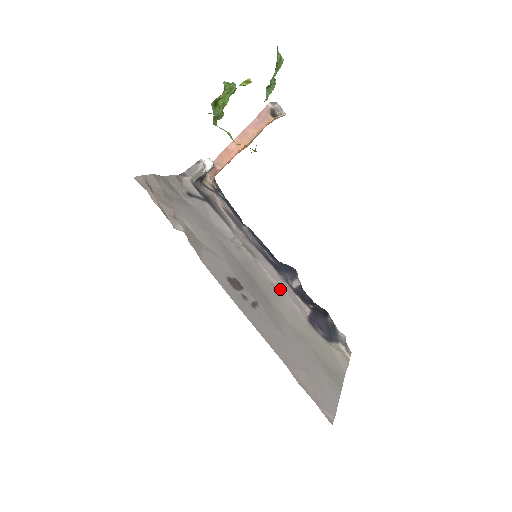
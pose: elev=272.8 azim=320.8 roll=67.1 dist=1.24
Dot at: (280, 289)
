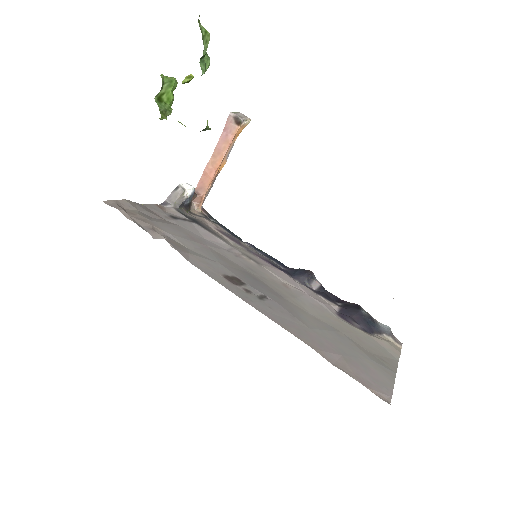
Dot at: (296, 289)
